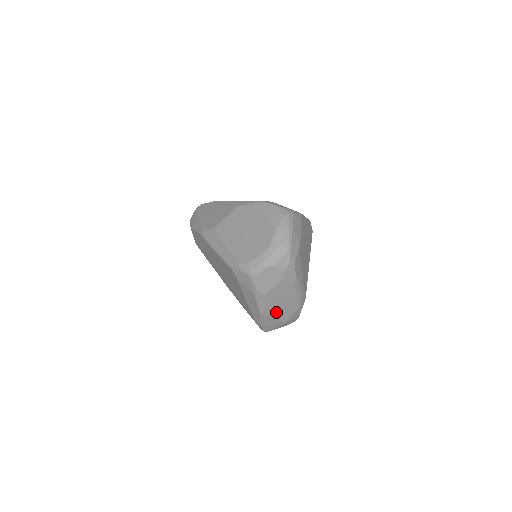
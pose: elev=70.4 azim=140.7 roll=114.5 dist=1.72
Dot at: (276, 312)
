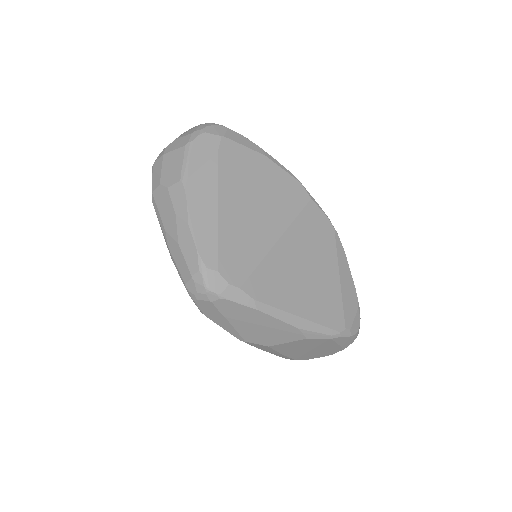
Dot at: occluded
